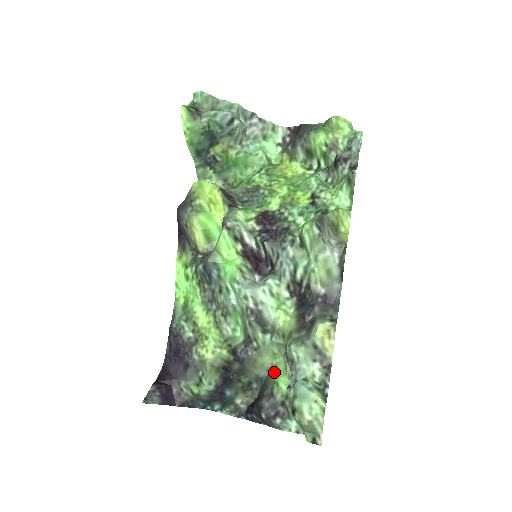
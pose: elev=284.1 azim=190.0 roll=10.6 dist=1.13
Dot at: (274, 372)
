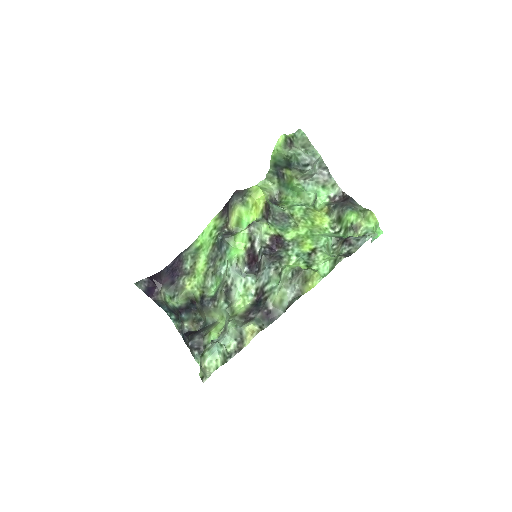
Dot at: (214, 326)
